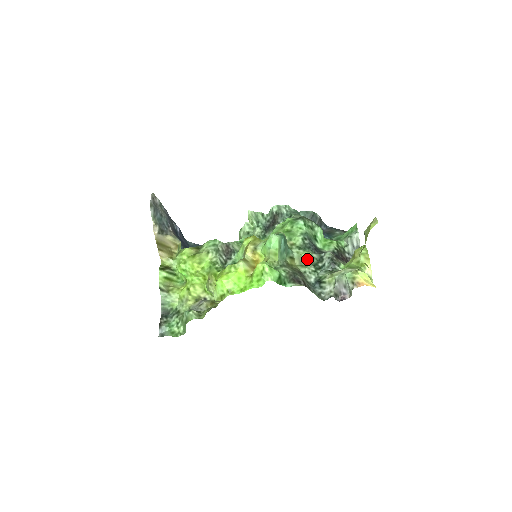
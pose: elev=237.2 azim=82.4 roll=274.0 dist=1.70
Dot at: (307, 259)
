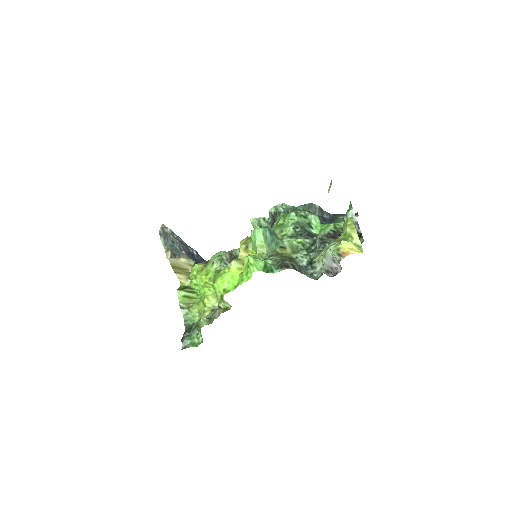
Dot at: (298, 245)
